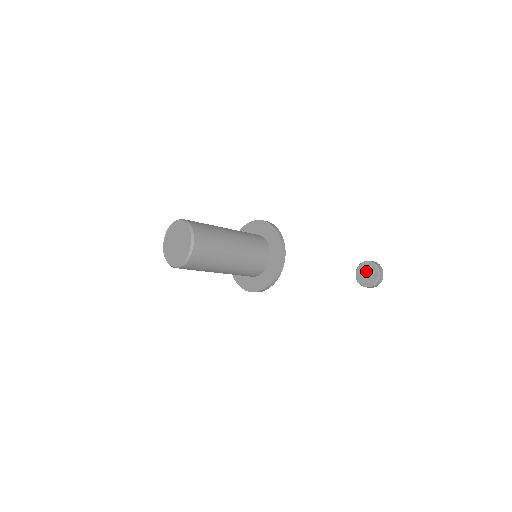
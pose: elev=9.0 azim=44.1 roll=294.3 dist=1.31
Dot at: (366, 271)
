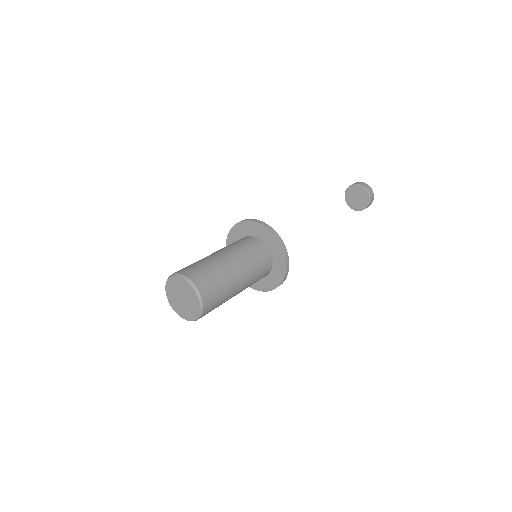
Dot at: (355, 195)
